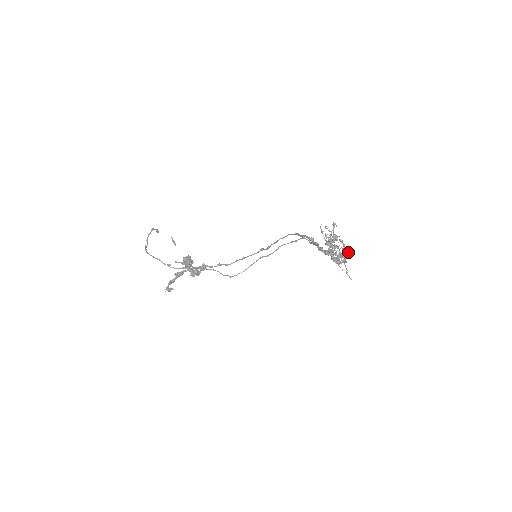
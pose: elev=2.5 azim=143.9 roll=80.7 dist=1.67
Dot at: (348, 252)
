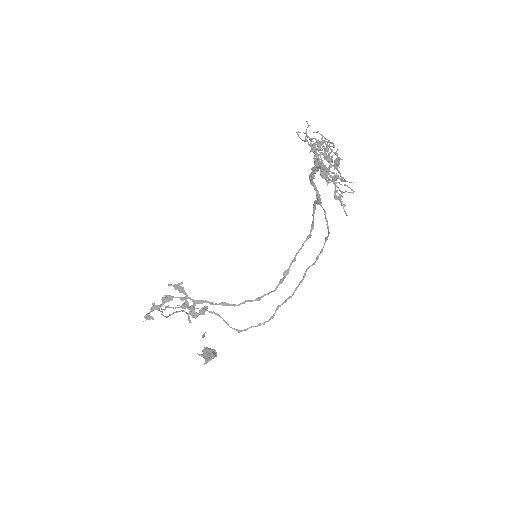
Dot at: (333, 143)
